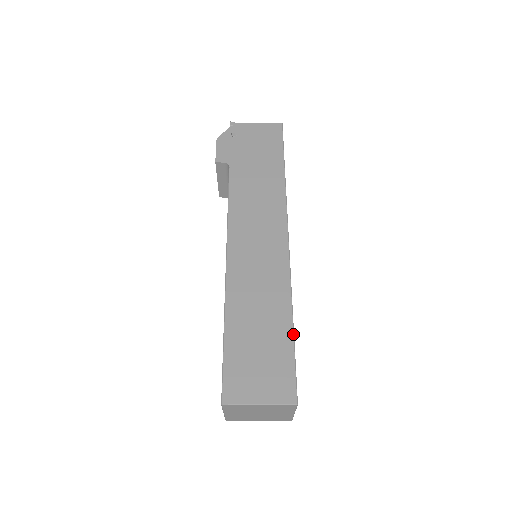
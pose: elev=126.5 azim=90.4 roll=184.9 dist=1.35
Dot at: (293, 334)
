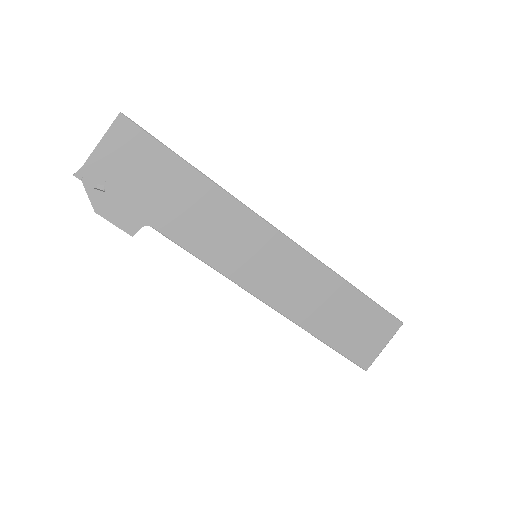
Dot at: (361, 293)
